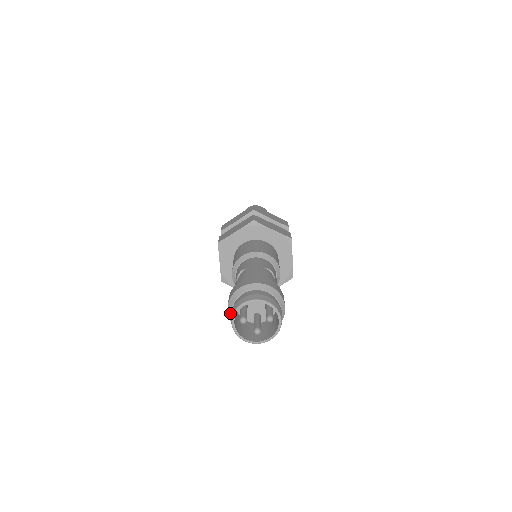
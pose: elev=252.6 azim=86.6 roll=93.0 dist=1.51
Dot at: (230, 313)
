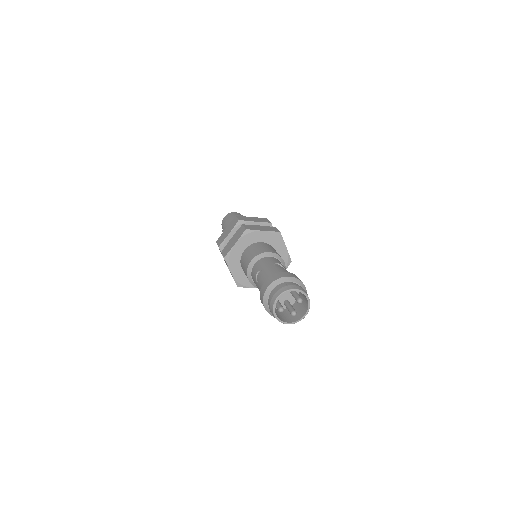
Dot at: (267, 308)
